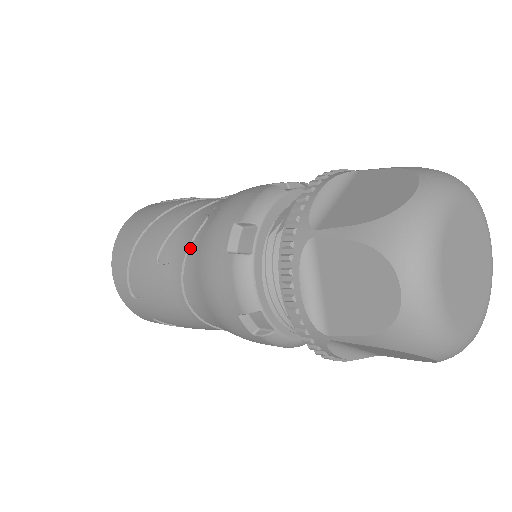
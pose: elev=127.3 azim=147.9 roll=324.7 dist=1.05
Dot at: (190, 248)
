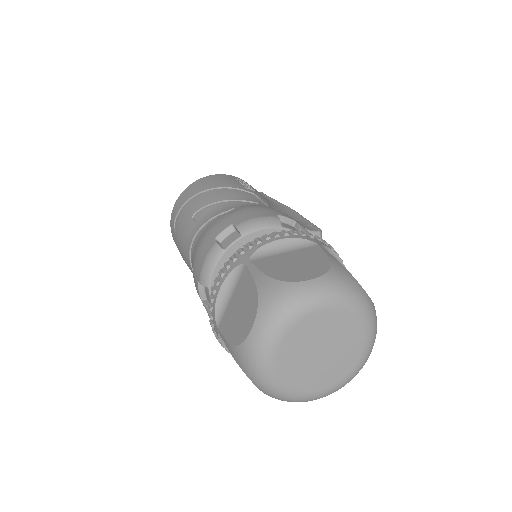
Dot at: (210, 221)
